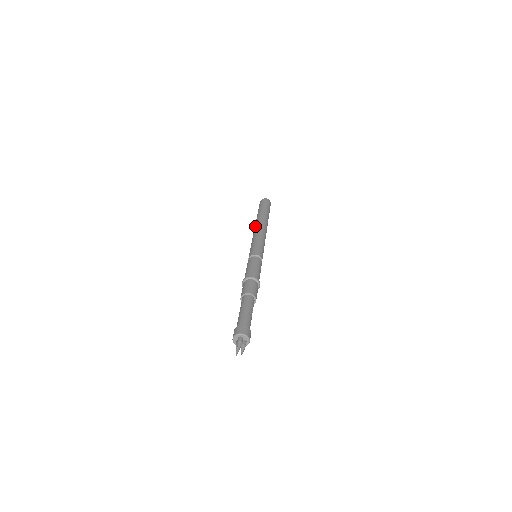
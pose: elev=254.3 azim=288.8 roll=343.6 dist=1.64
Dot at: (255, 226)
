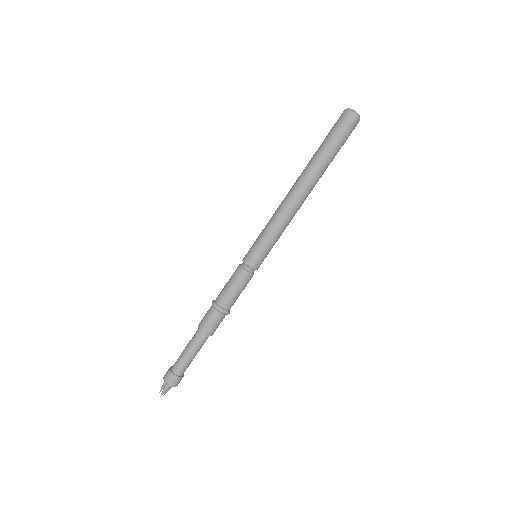
Dot at: (292, 192)
